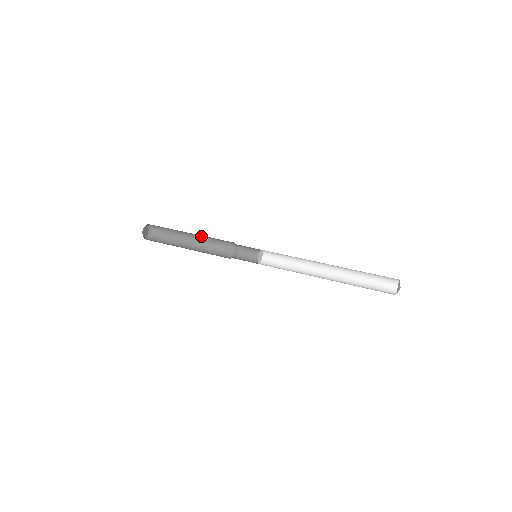
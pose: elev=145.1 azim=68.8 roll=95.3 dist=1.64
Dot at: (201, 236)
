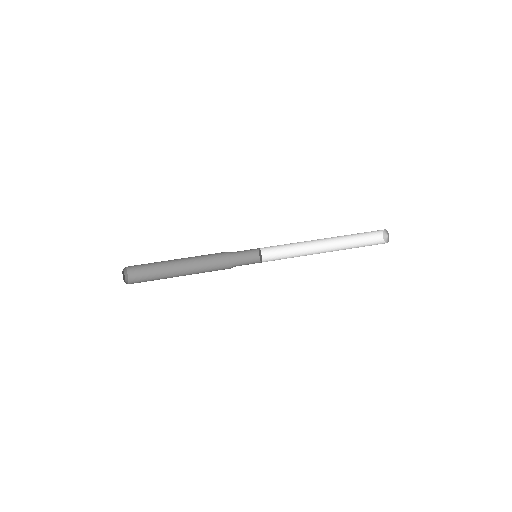
Dot at: (189, 257)
